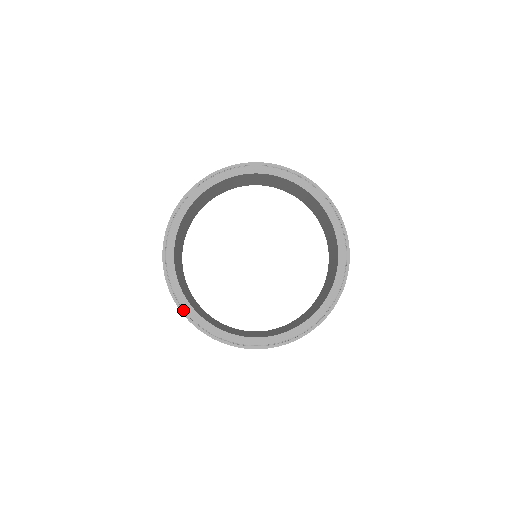
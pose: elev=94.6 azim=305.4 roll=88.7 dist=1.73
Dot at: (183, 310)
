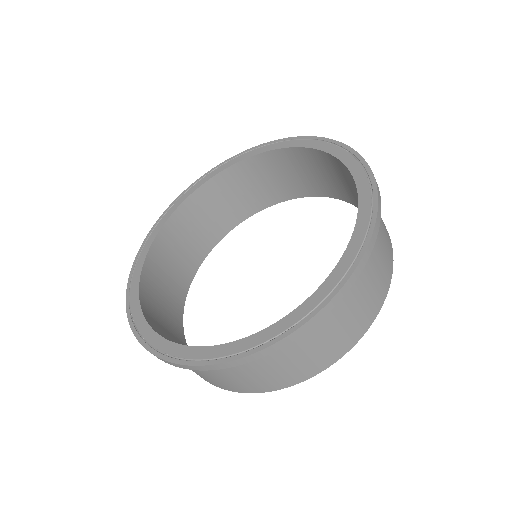
Dot at: (187, 361)
